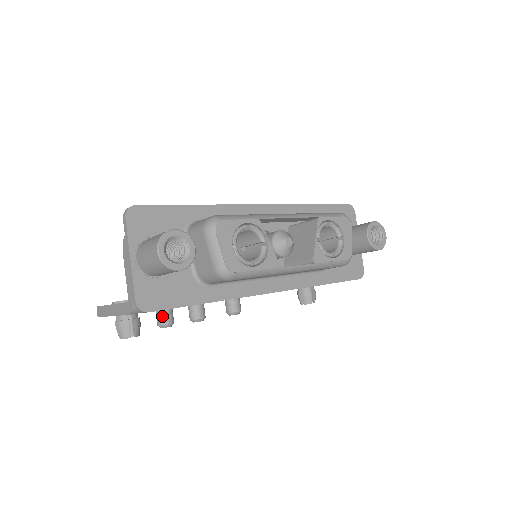
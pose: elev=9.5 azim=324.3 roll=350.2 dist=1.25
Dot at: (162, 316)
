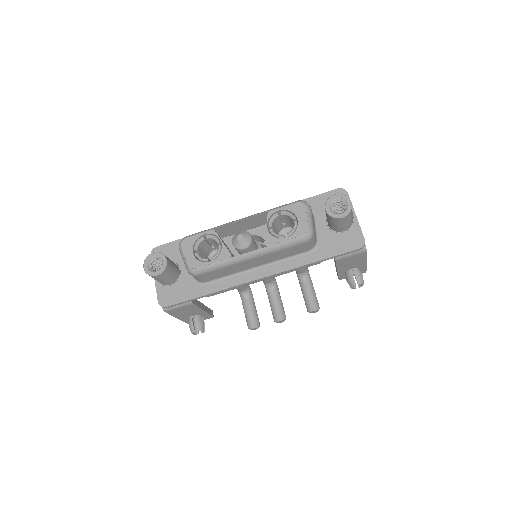
Dot at: (247, 321)
